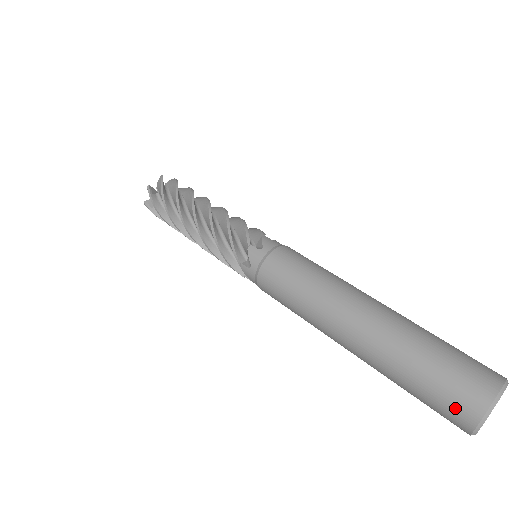
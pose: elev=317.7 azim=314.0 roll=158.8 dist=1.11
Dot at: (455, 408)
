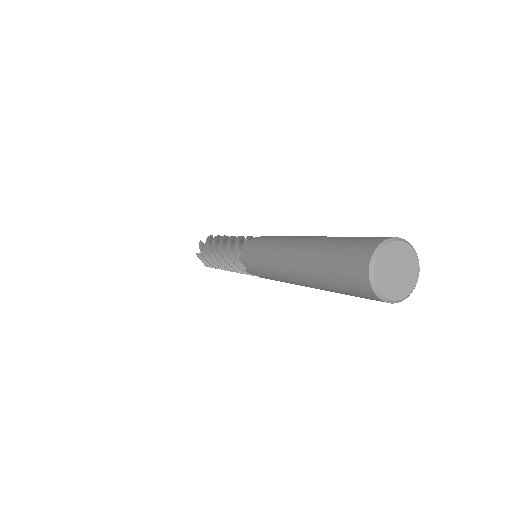
Dot at: (367, 241)
